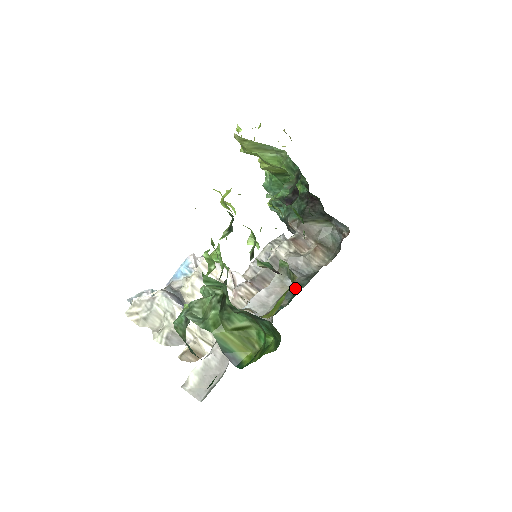
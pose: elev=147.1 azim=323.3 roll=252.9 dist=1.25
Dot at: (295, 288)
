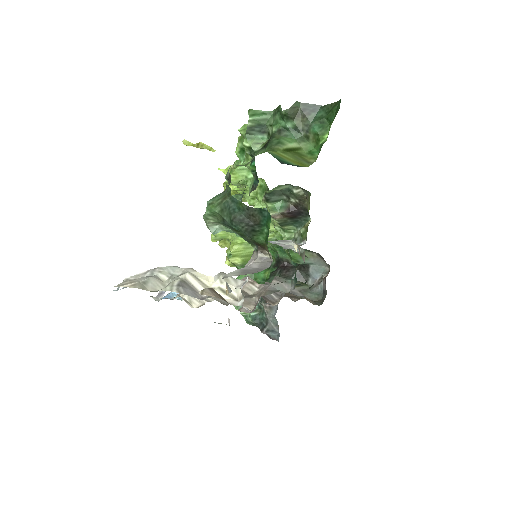
Dot at: occluded
